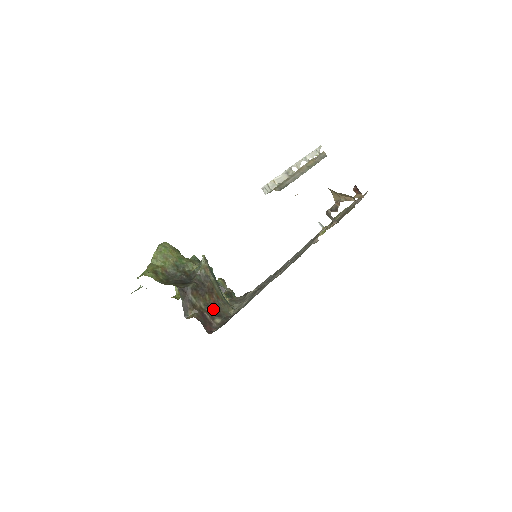
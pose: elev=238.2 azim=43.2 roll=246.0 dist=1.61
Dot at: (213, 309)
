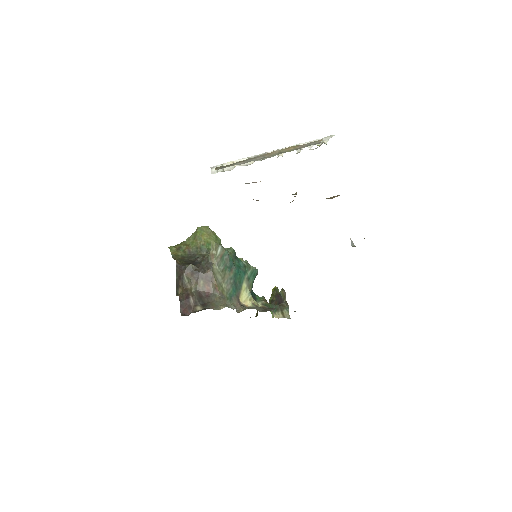
Dot at: (203, 297)
